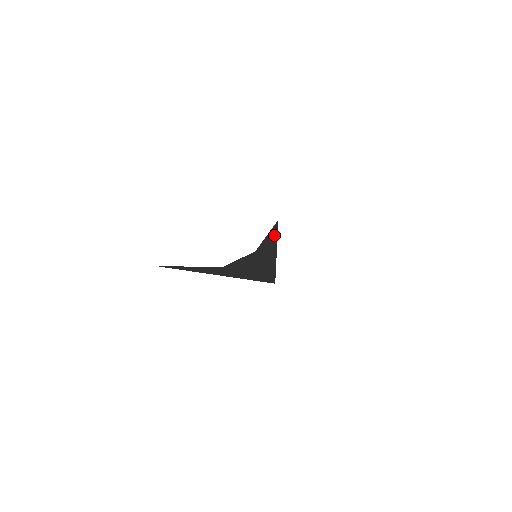
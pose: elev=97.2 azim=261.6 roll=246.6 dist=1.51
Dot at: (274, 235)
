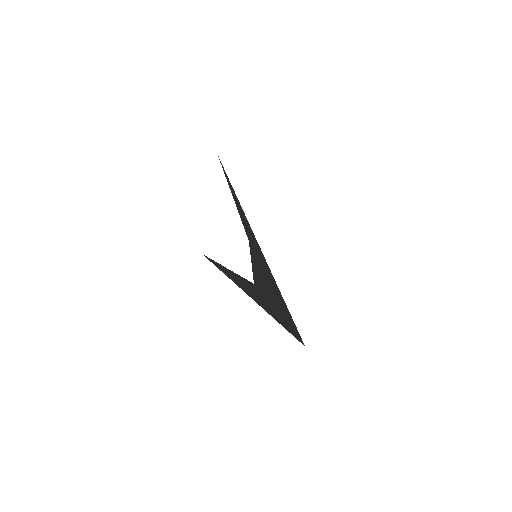
Dot at: occluded
